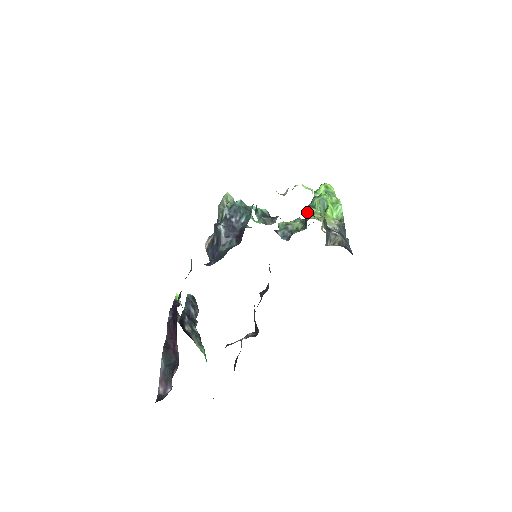
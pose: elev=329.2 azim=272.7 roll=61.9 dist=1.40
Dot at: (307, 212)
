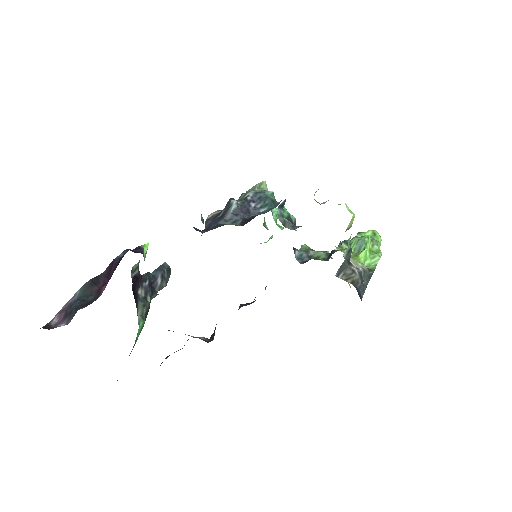
Dot at: (338, 246)
